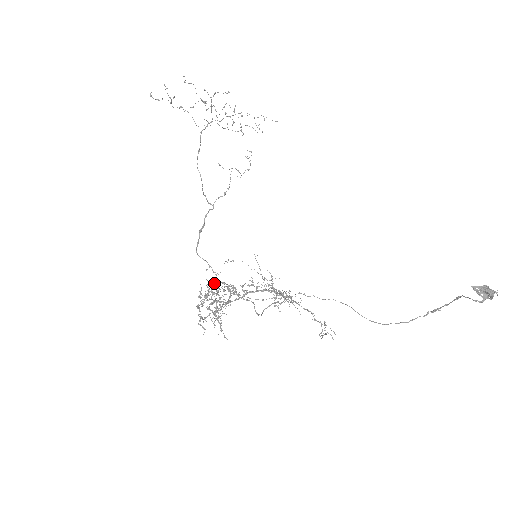
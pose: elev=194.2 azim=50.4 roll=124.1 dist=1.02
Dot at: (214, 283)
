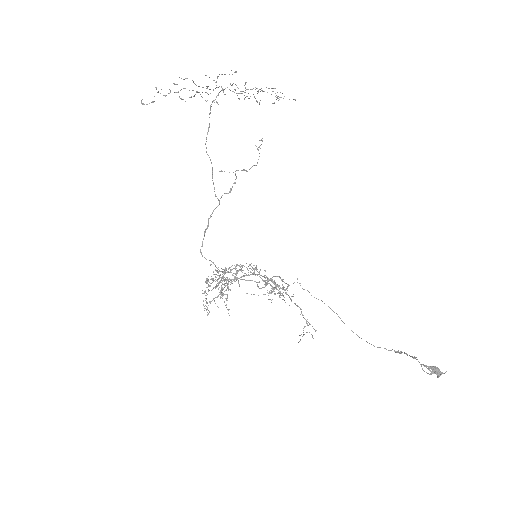
Dot at: (216, 280)
